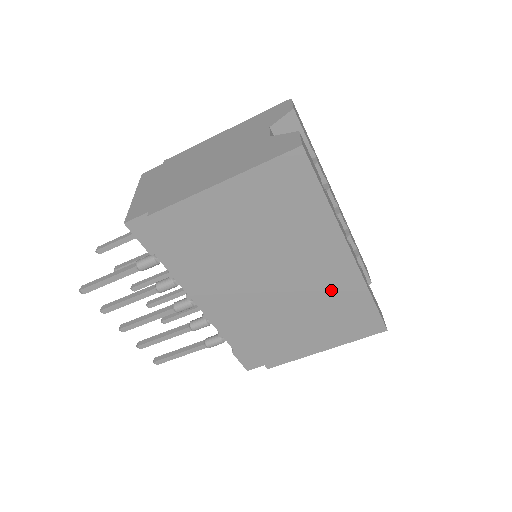
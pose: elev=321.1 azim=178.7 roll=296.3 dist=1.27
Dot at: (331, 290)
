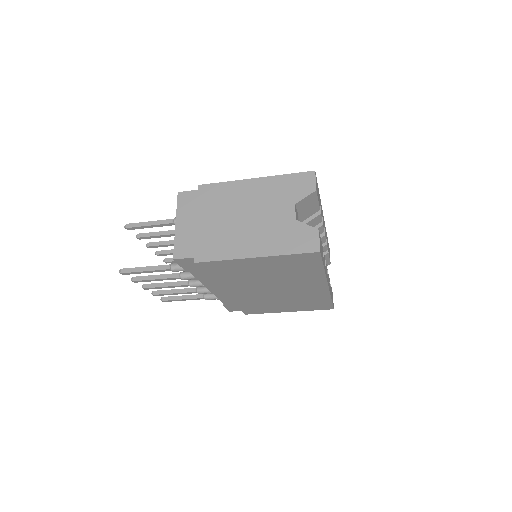
Dot at: (306, 295)
